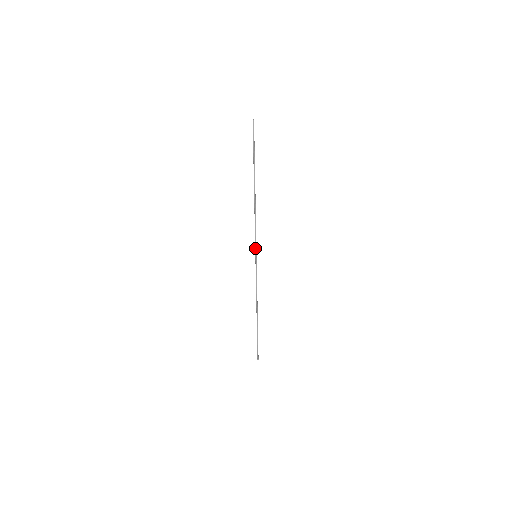
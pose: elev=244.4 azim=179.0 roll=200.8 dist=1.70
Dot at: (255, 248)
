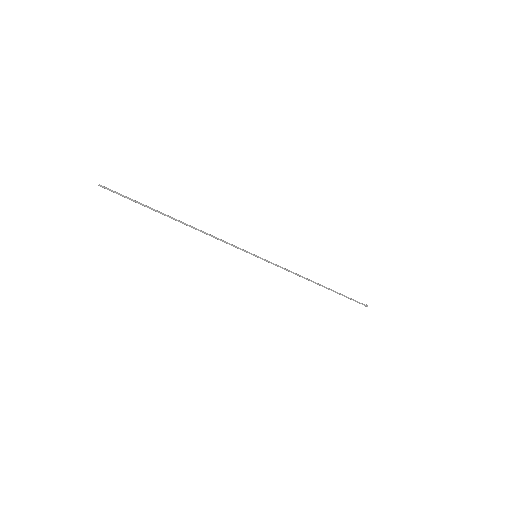
Dot at: occluded
